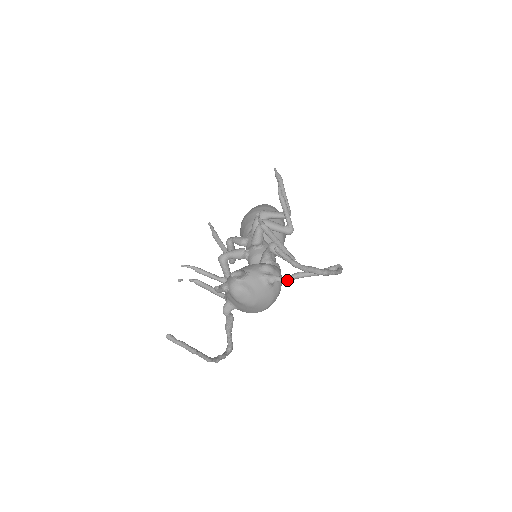
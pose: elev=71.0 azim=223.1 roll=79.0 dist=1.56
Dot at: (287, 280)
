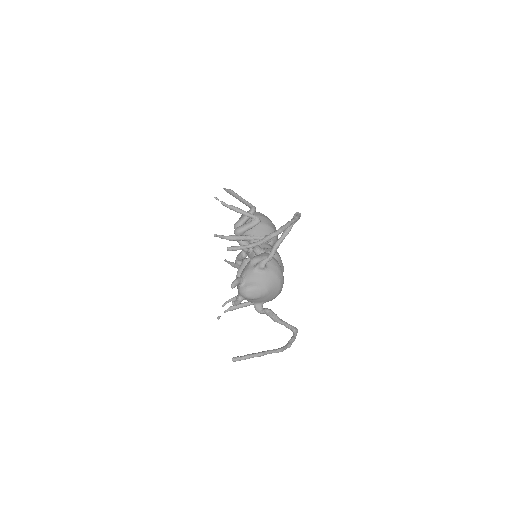
Dot at: (271, 256)
